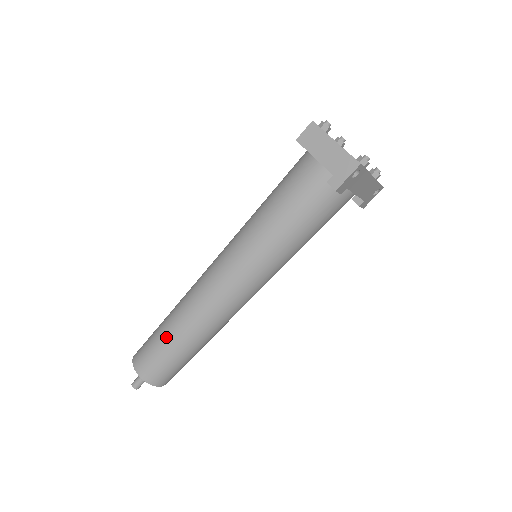
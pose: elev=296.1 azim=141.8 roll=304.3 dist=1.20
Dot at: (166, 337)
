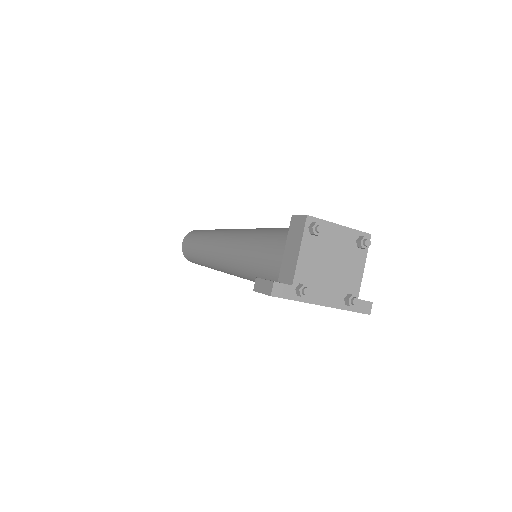
Dot at: (195, 243)
